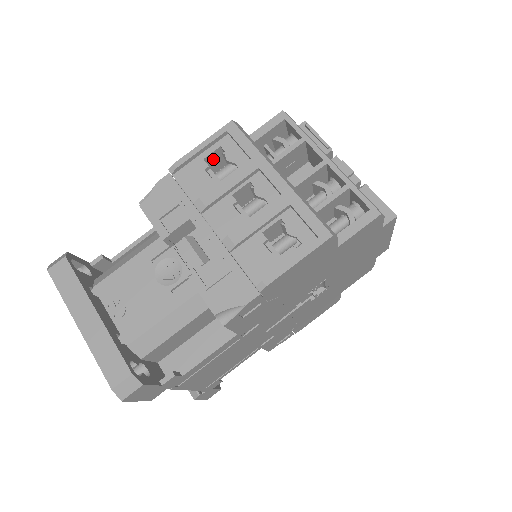
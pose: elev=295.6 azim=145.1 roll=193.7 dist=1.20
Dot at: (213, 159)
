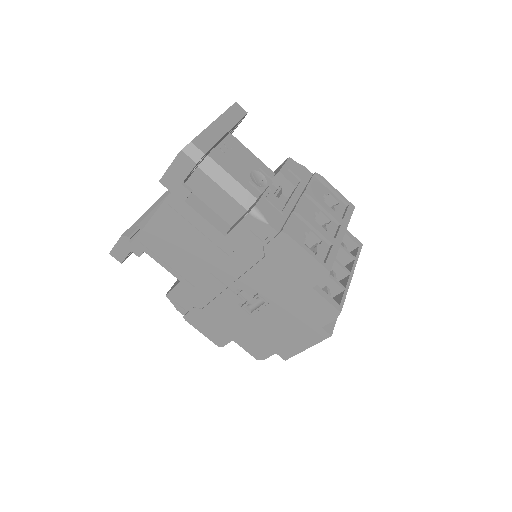
Dot at: (328, 200)
